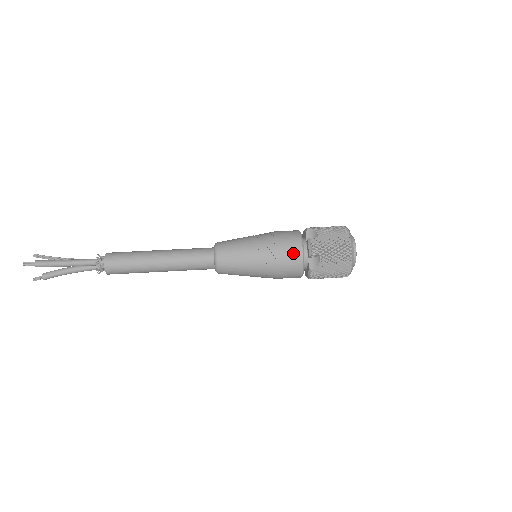
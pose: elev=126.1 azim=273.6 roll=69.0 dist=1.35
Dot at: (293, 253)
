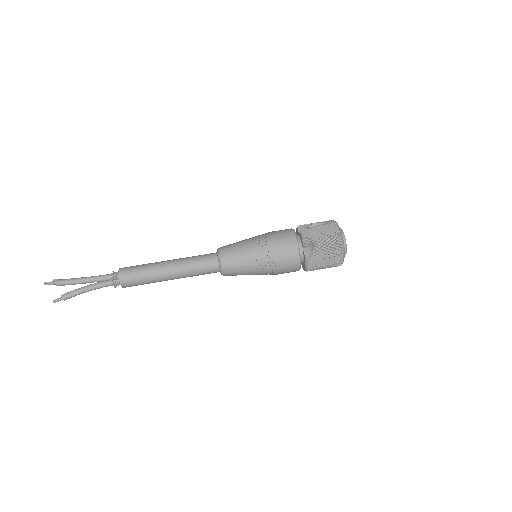
Dot at: (289, 244)
